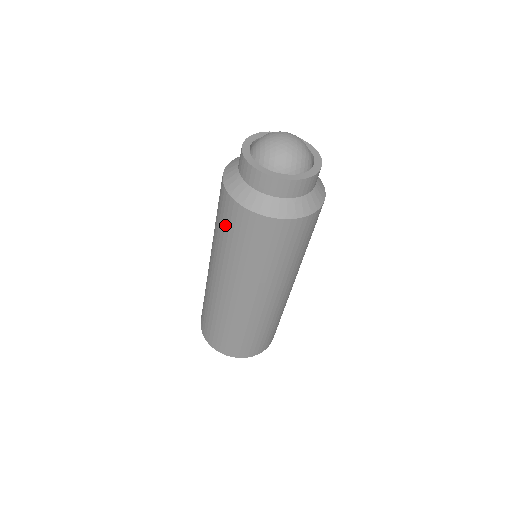
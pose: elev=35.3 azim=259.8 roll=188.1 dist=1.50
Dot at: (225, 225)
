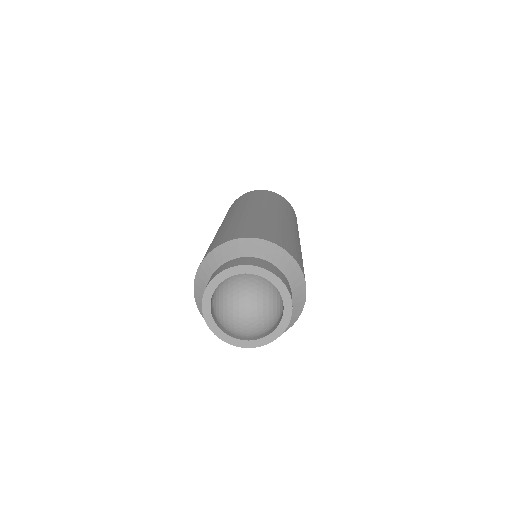
Dot at: occluded
